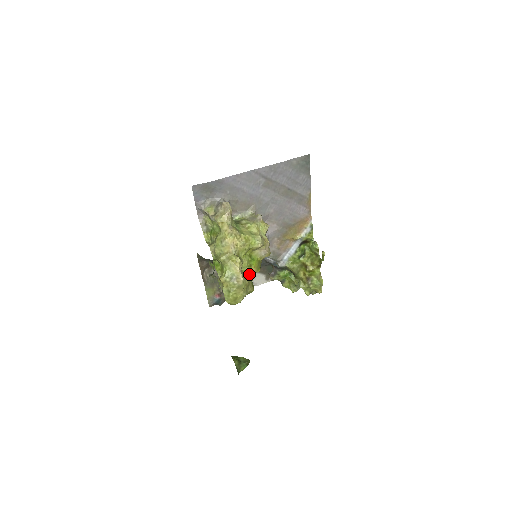
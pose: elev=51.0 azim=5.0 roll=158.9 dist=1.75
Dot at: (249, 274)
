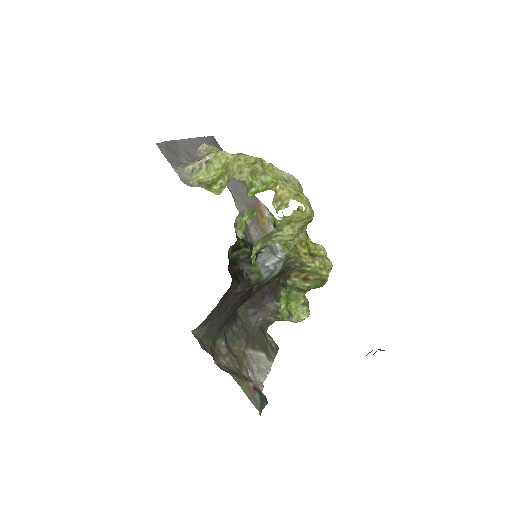
Dot at: occluded
